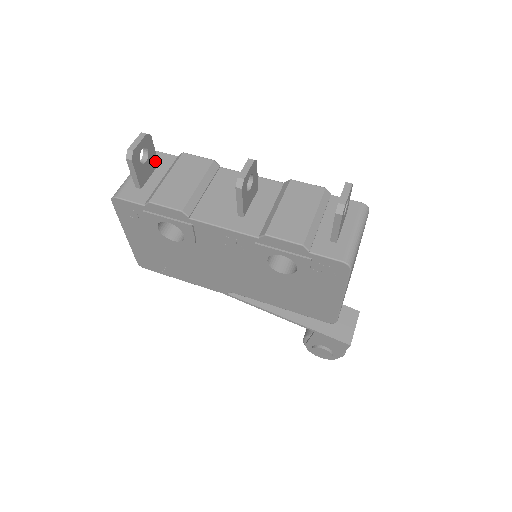
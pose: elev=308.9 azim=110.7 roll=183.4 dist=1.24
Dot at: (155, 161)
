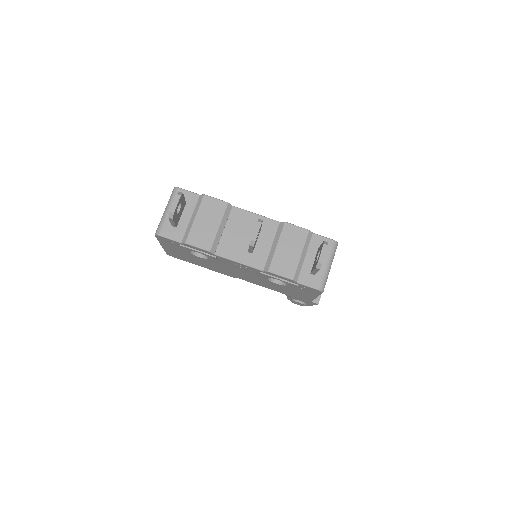
Dot at: (184, 204)
